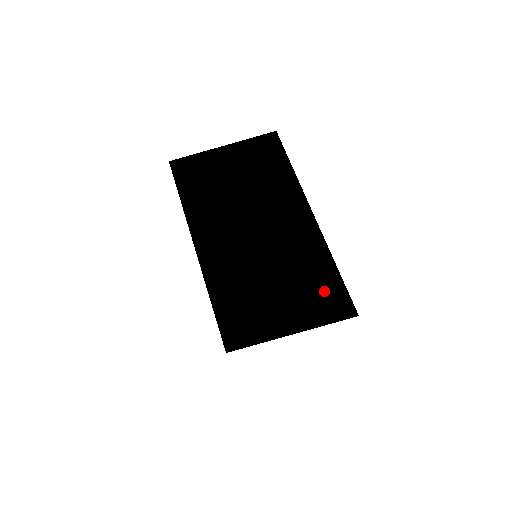
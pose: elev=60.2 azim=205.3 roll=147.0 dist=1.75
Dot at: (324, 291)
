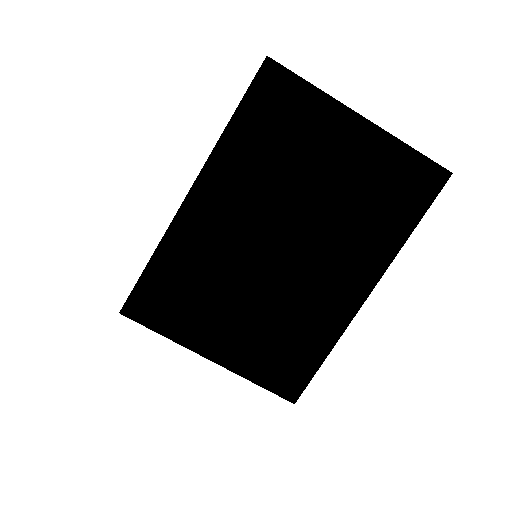
Dot at: (290, 357)
